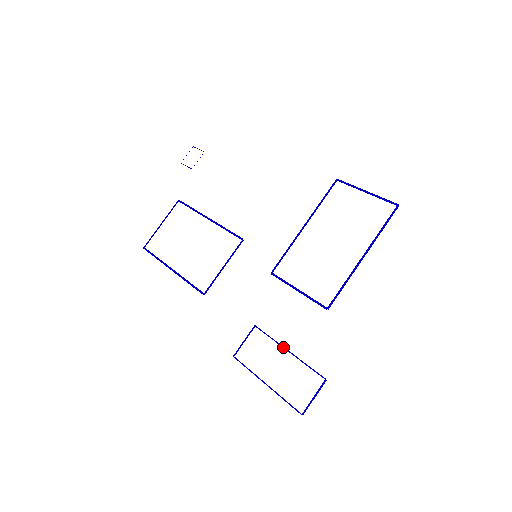
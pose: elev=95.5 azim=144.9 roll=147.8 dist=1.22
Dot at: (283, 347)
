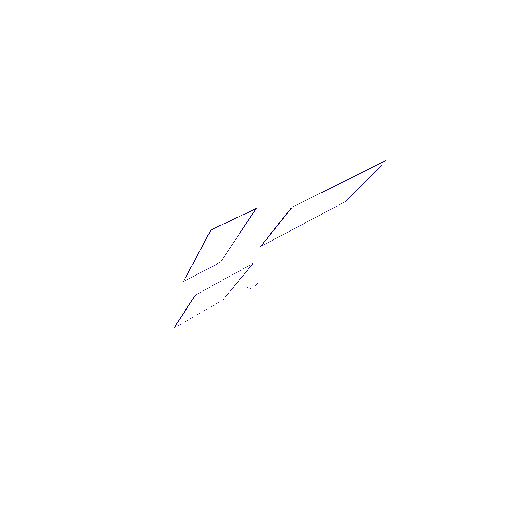
Dot at: (233, 242)
